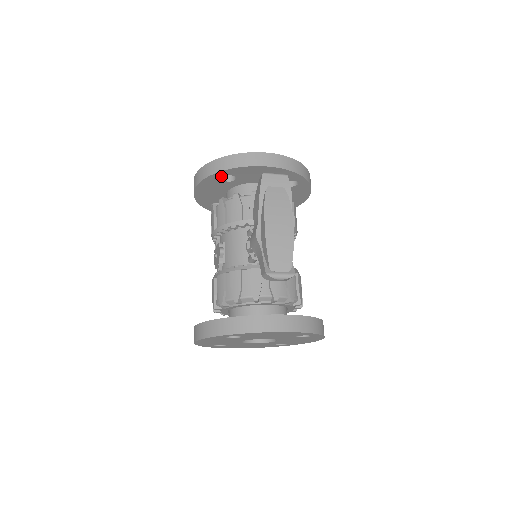
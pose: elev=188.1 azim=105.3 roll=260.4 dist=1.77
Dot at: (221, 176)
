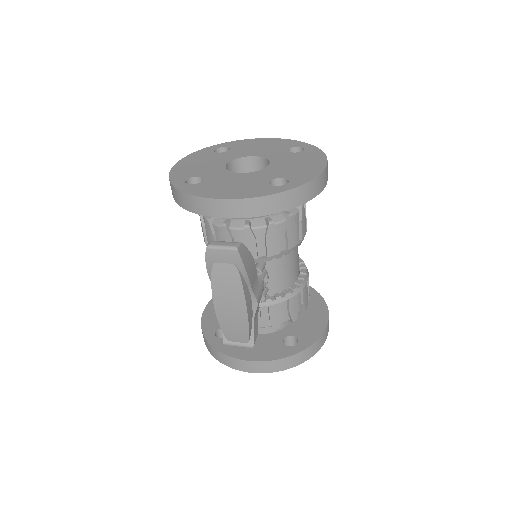
Dot at: occluded
